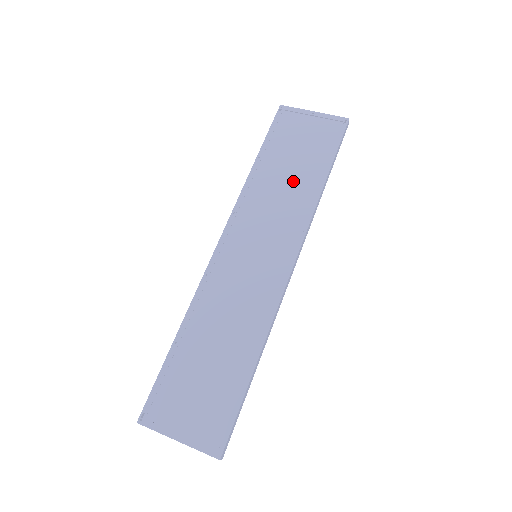
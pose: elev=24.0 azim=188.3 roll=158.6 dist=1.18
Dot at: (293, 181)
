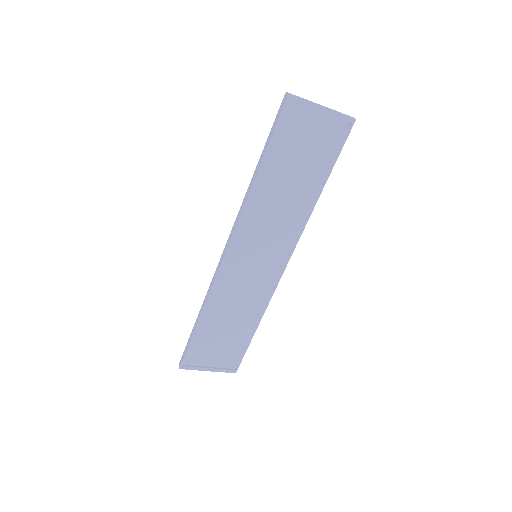
Dot at: (291, 185)
